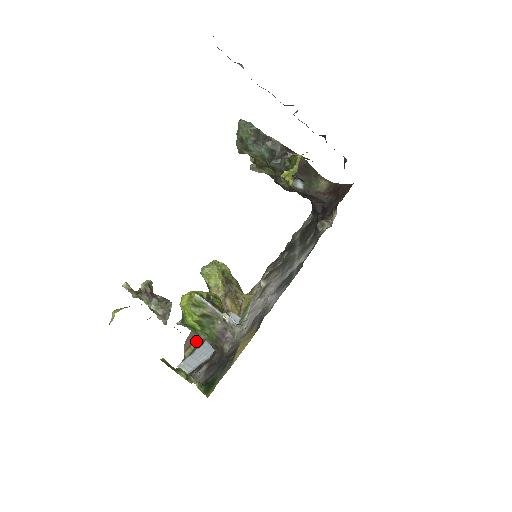
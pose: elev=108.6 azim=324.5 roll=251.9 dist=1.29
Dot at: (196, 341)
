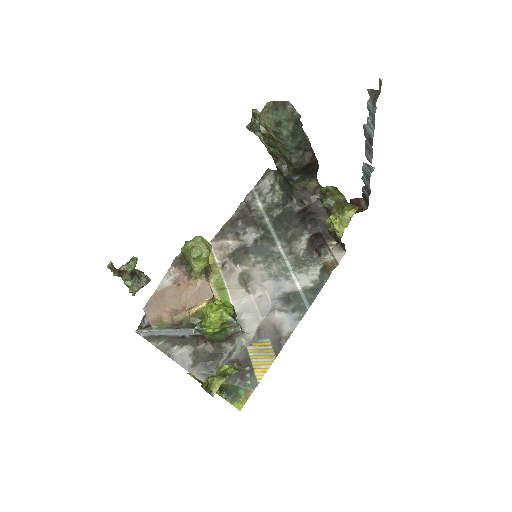
Dot at: (171, 318)
